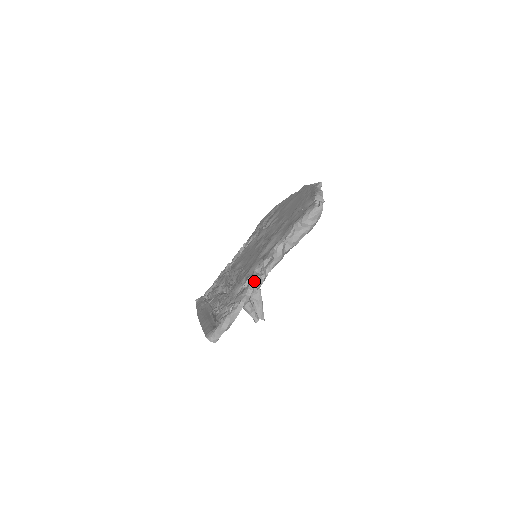
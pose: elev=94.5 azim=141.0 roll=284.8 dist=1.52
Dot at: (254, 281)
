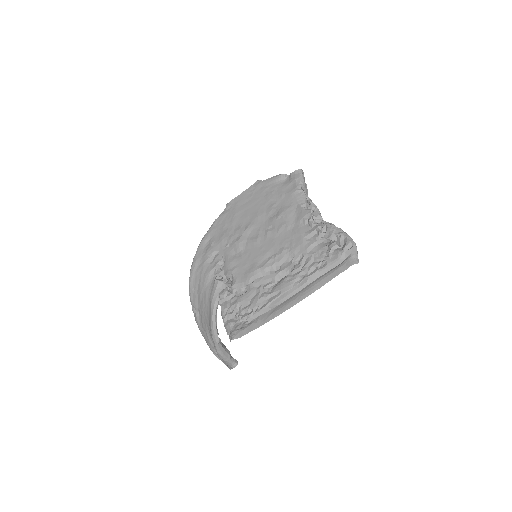
Dot at: (326, 222)
